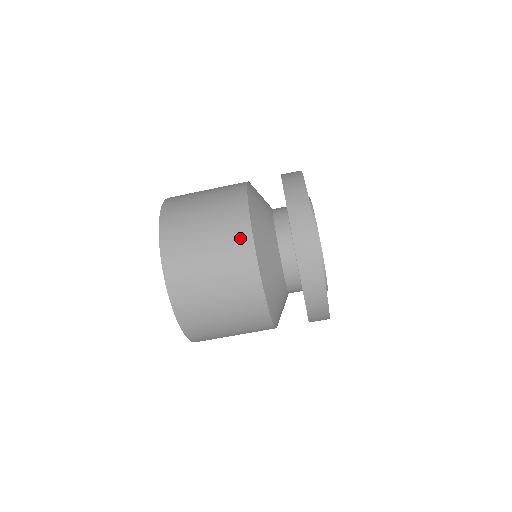
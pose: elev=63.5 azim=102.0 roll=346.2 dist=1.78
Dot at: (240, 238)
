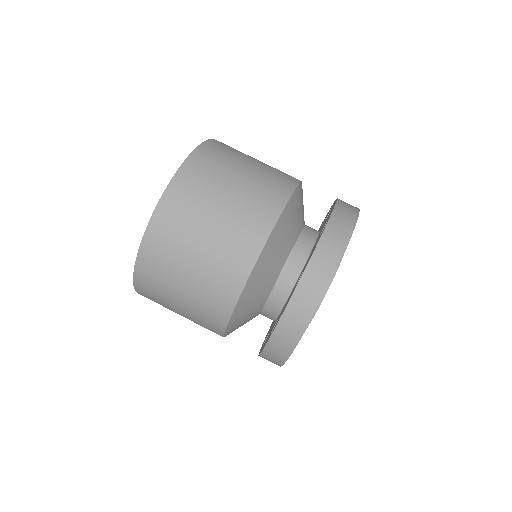
Dot at: (265, 211)
